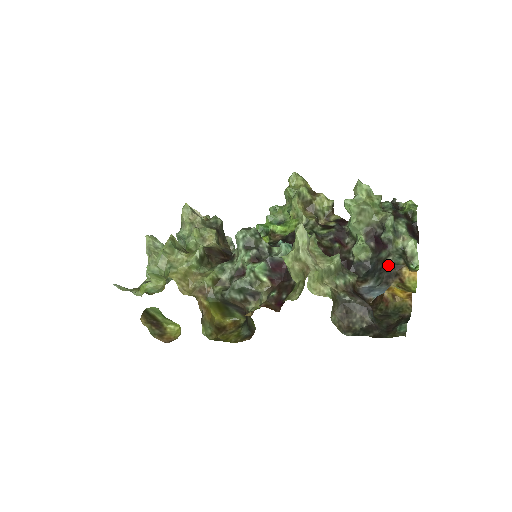
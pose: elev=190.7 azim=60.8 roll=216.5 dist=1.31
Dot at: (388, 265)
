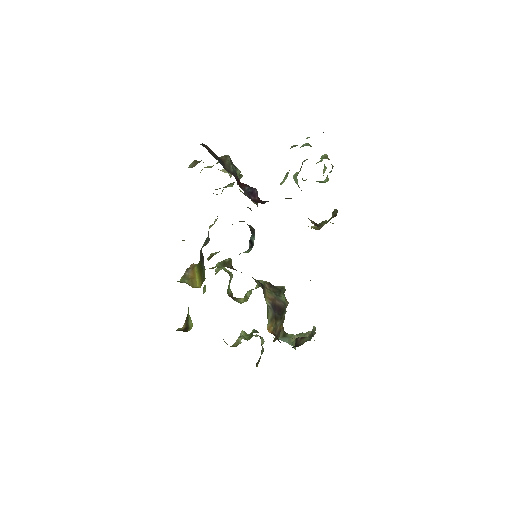
Dot at: occluded
